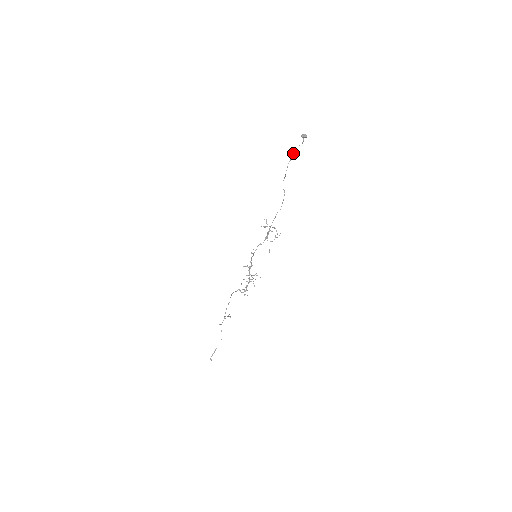
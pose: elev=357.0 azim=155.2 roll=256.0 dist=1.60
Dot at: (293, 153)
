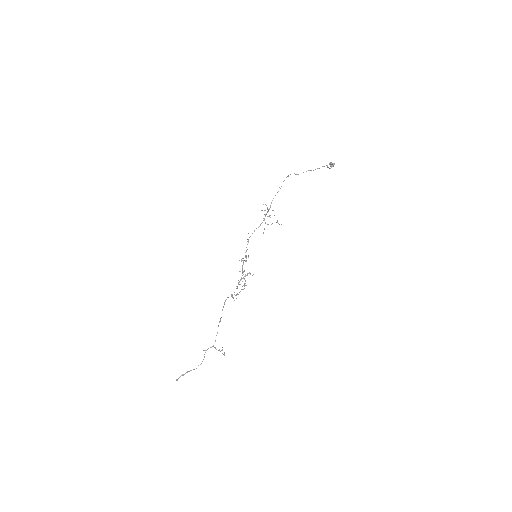
Dot at: (315, 169)
